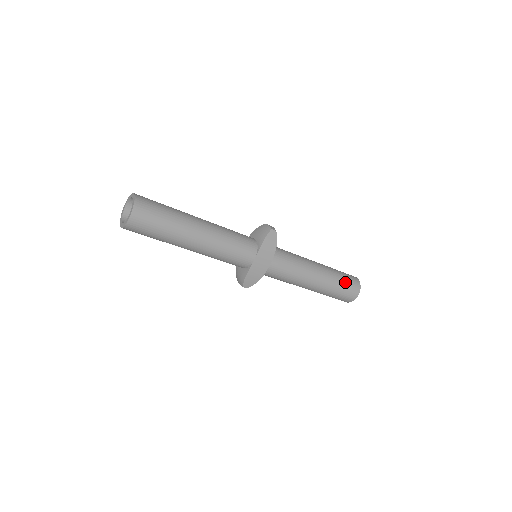
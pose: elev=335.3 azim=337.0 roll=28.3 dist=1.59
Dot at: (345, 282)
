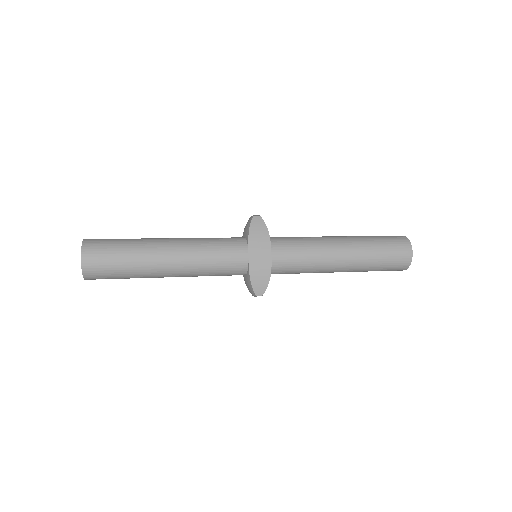
Dot at: (384, 242)
